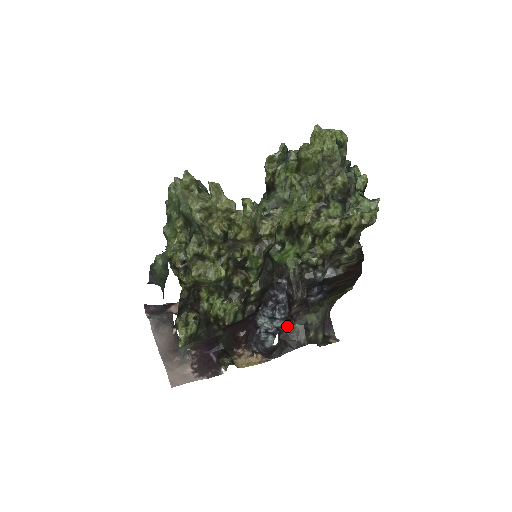
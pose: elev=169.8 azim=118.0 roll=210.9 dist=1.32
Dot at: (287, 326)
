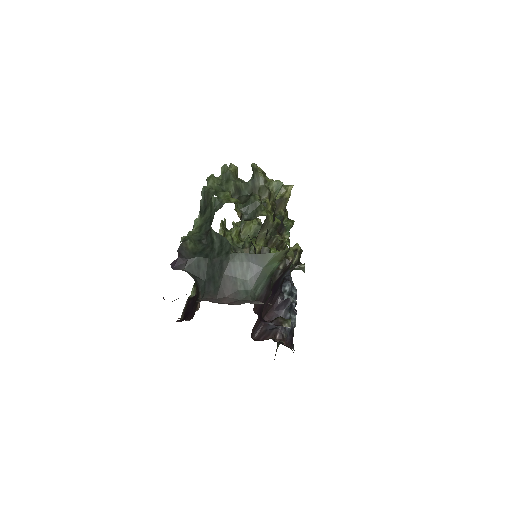
Dot at: (276, 341)
